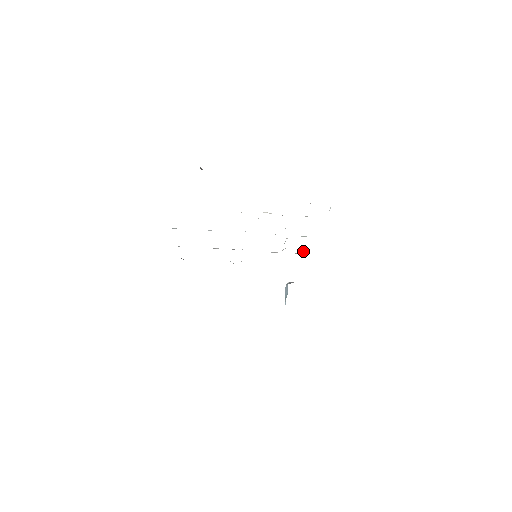
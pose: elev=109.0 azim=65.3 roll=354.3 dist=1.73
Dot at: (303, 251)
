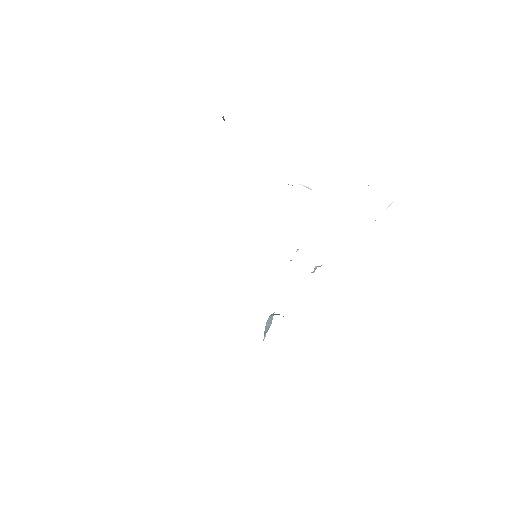
Dot at: (319, 266)
